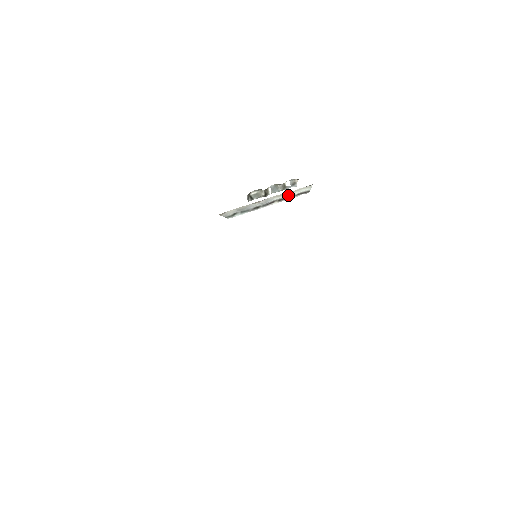
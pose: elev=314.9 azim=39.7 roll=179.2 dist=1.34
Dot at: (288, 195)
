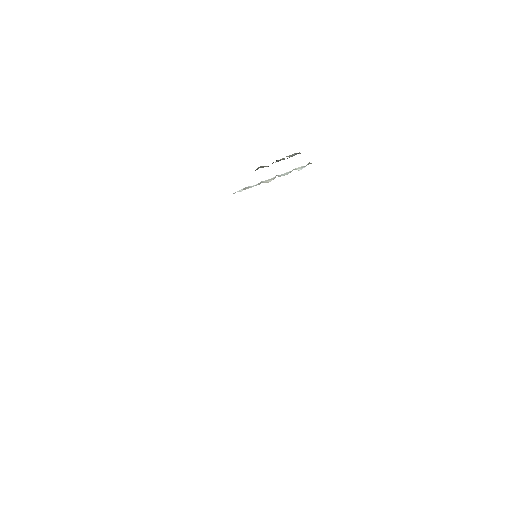
Dot at: occluded
